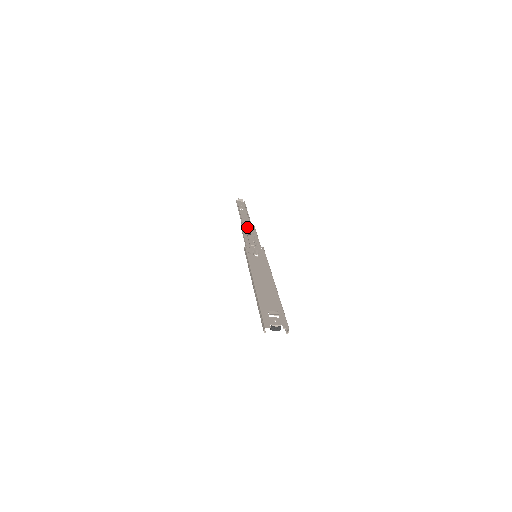
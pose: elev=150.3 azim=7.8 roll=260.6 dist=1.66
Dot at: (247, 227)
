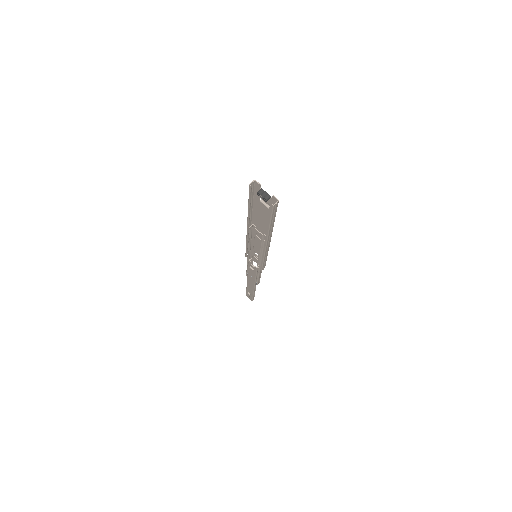
Dot at: occluded
